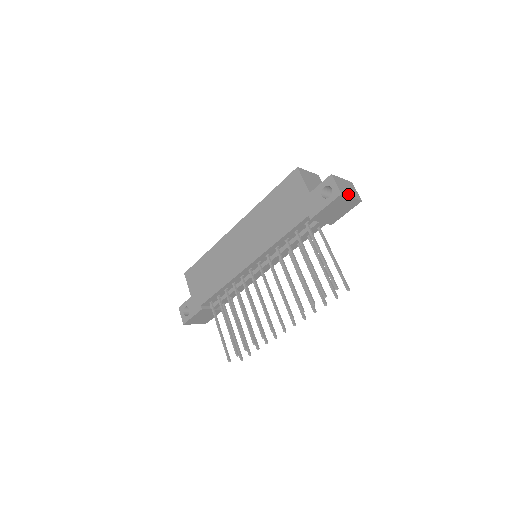
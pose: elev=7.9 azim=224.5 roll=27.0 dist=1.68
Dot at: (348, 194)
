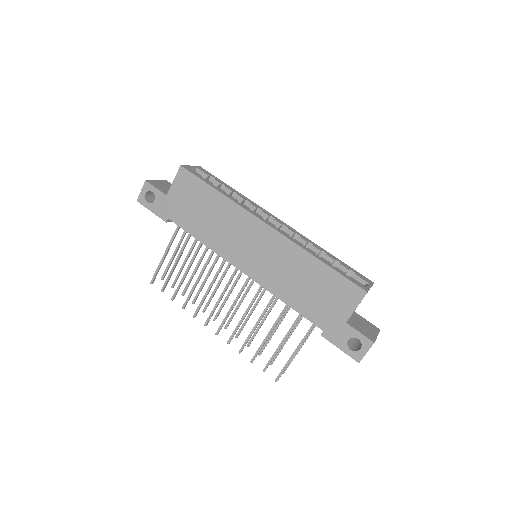
Dot at: occluded
